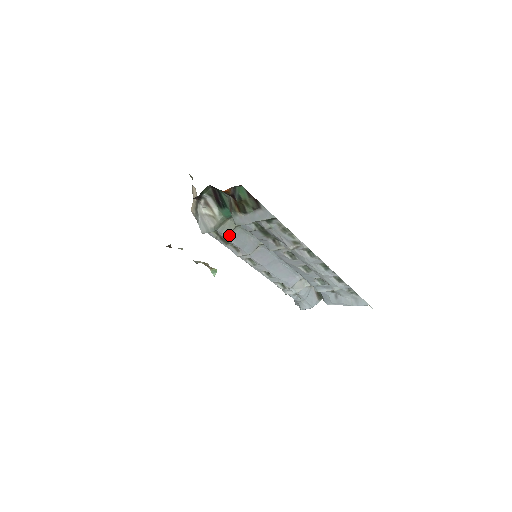
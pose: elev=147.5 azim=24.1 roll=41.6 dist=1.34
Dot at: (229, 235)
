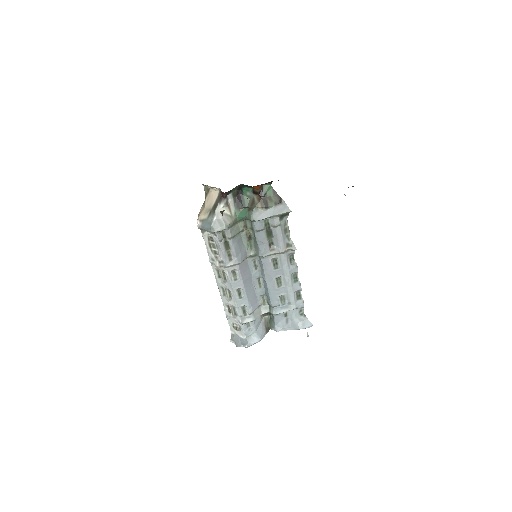
Dot at: (233, 238)
